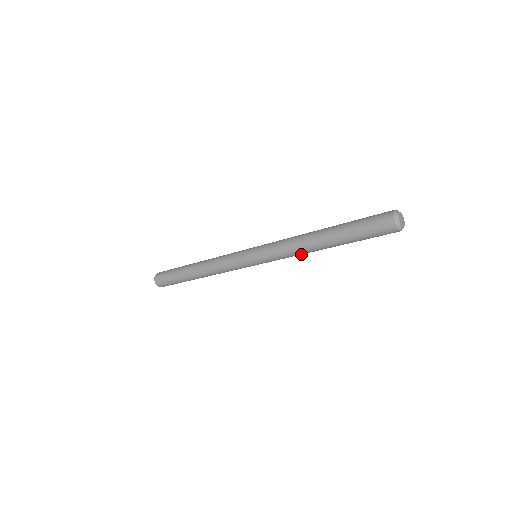
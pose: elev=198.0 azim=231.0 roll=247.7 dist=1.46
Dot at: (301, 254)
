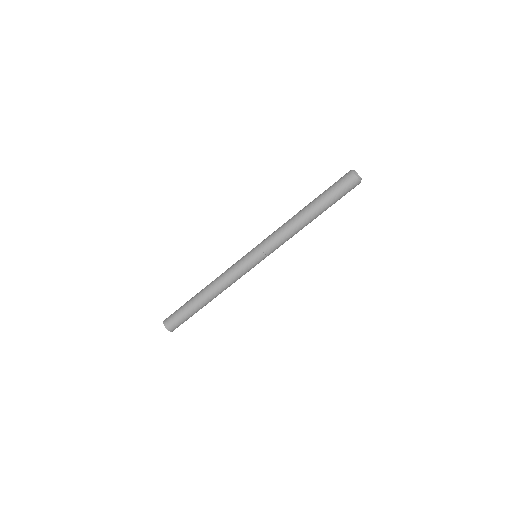
Dot at: (292, 233)
